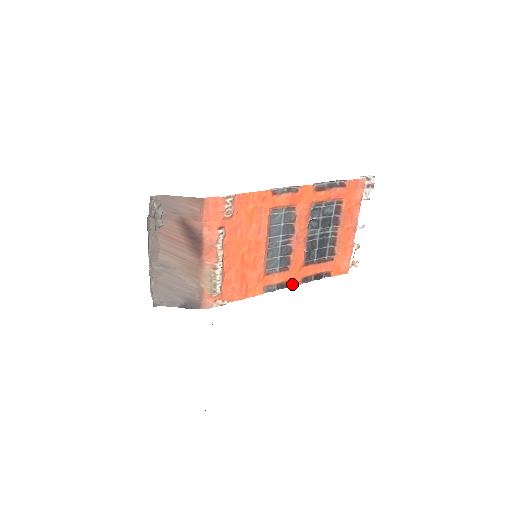
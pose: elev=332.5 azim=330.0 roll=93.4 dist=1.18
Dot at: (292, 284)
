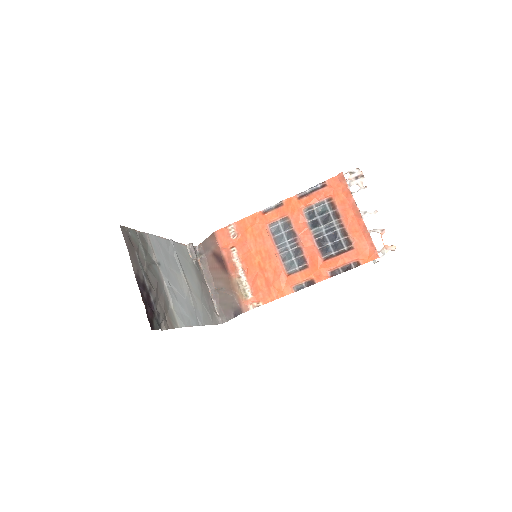
Dot at: (319, 279)
